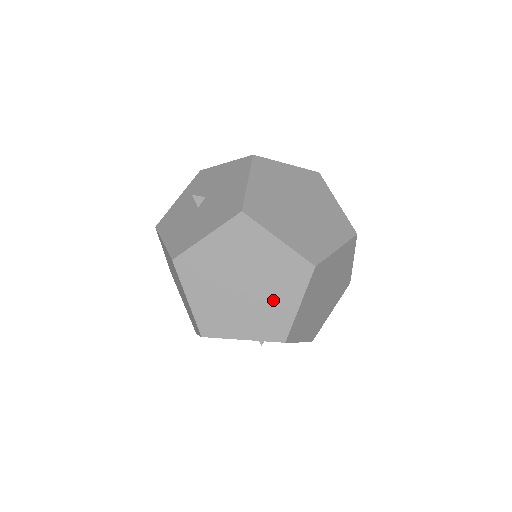
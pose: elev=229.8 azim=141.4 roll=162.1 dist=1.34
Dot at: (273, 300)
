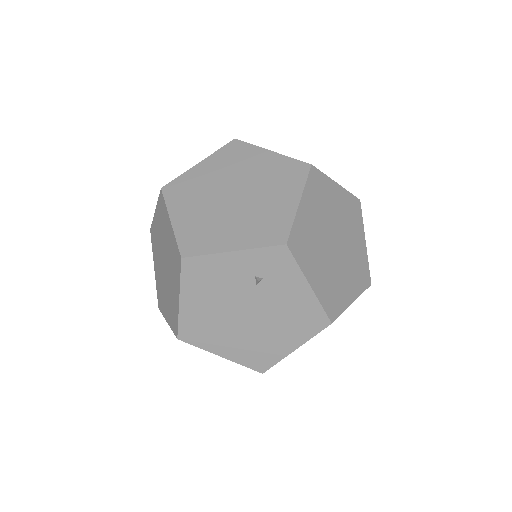
Dot at: (268, 202)
